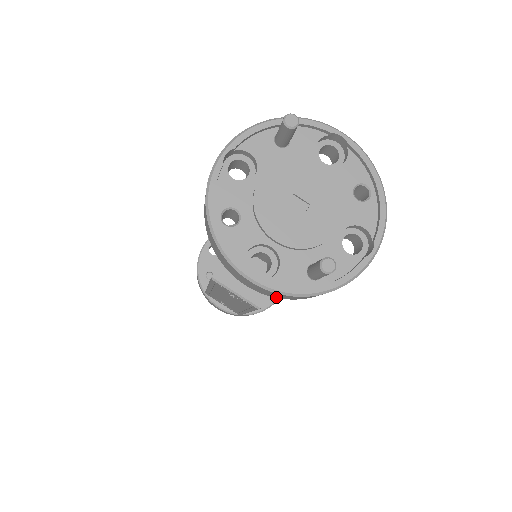
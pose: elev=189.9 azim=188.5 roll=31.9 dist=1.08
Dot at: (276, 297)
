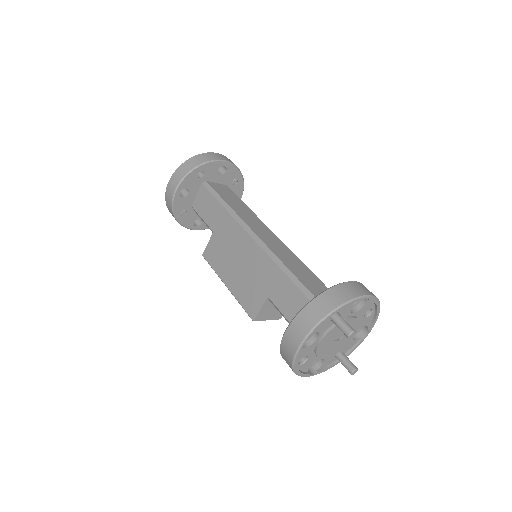
Dot at: occluded
